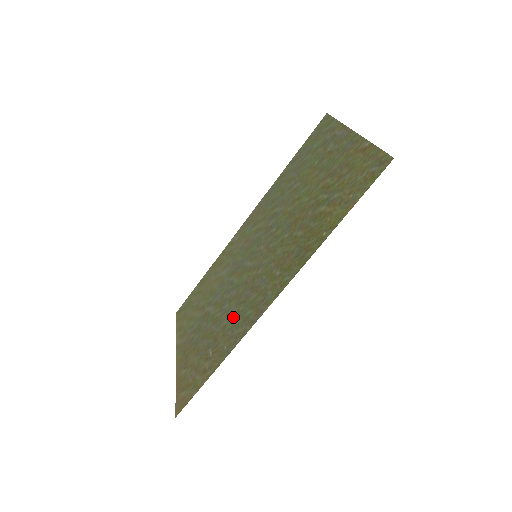
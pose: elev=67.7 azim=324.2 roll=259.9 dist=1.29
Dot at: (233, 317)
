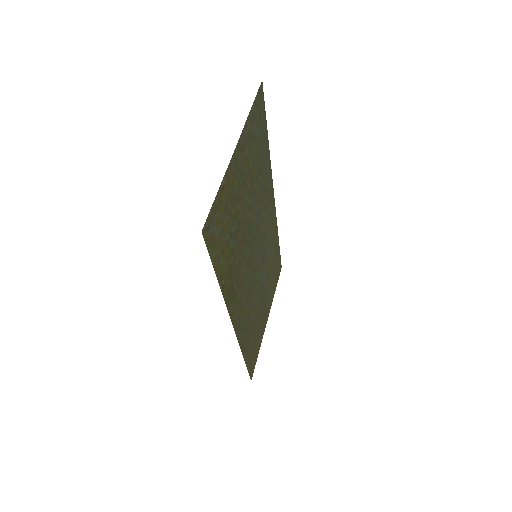
Dot at: (249, 316)
